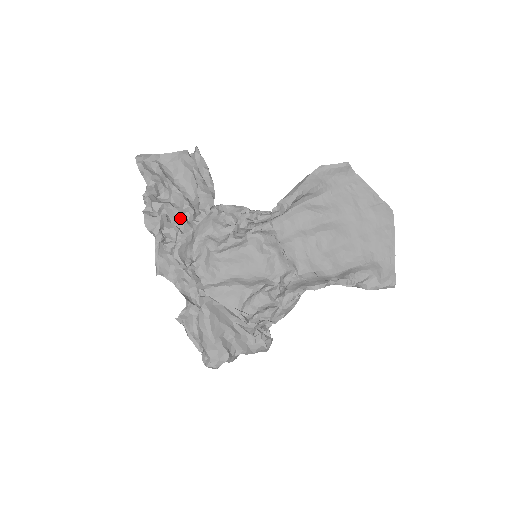
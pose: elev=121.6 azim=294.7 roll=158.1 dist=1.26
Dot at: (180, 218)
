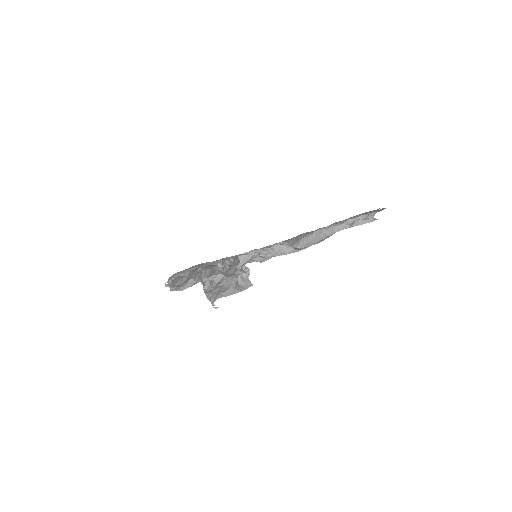
Dot at: (202, 278)
